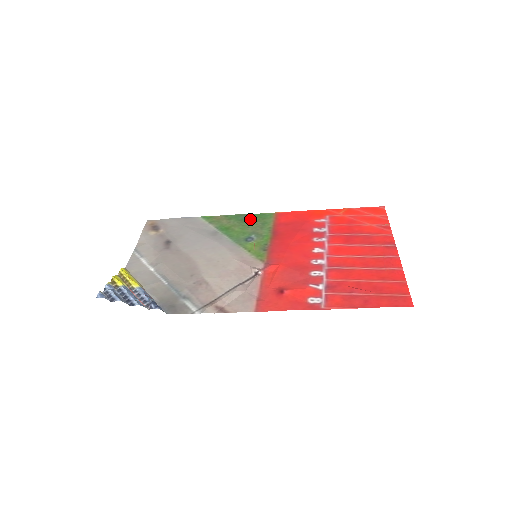
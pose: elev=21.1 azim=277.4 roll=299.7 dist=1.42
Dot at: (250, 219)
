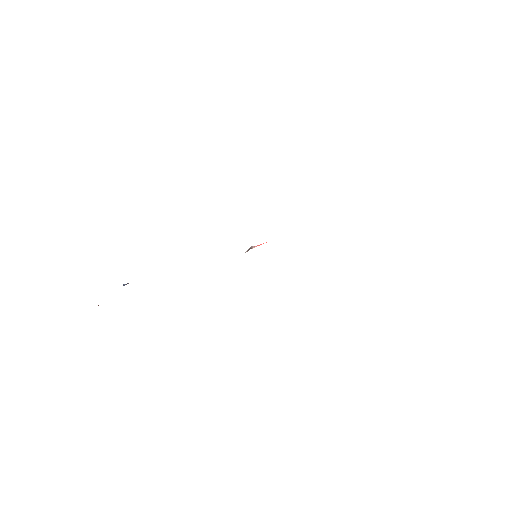
Dot at: occluded
